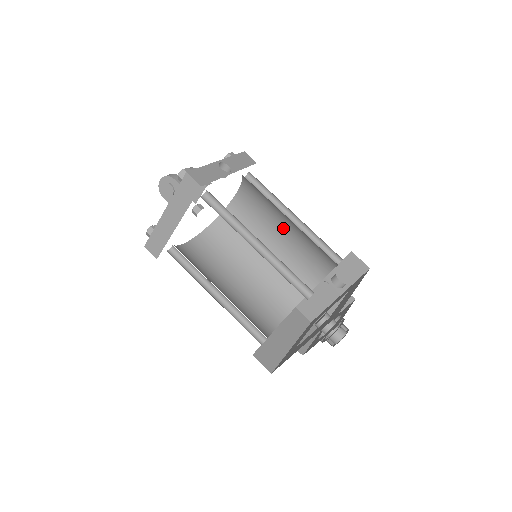
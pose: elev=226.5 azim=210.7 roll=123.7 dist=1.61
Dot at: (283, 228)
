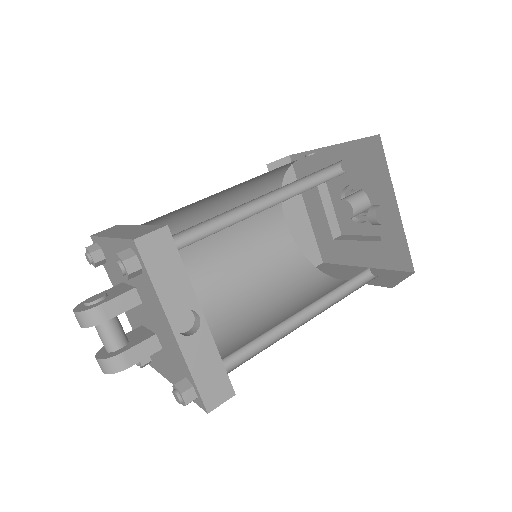
Dot at: occluded
